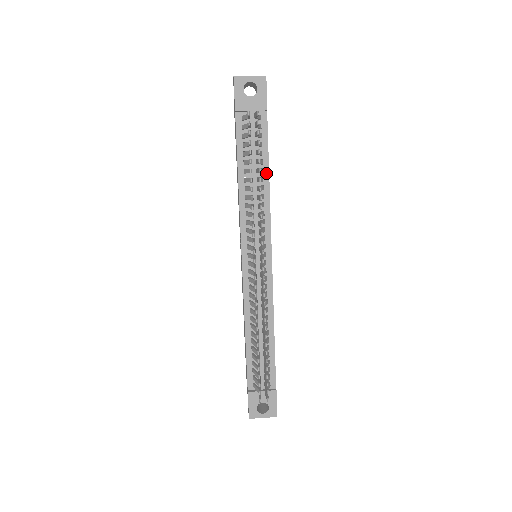
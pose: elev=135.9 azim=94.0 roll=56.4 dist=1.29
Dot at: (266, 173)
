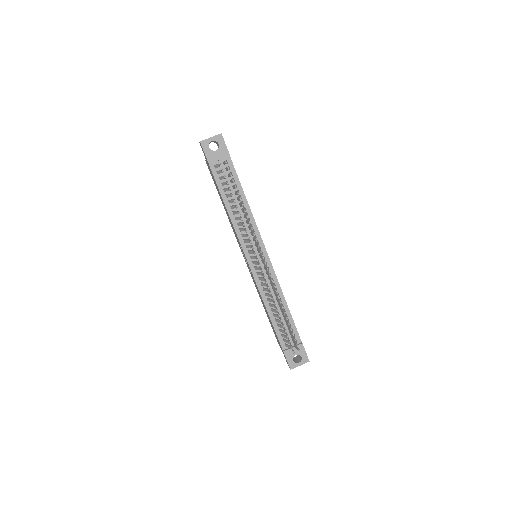
Dot at: (244, 198)
